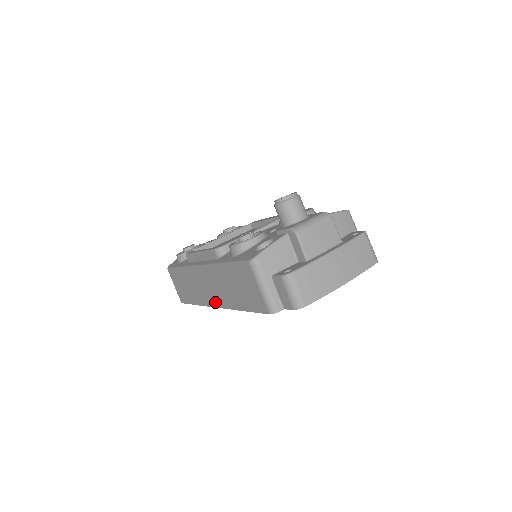
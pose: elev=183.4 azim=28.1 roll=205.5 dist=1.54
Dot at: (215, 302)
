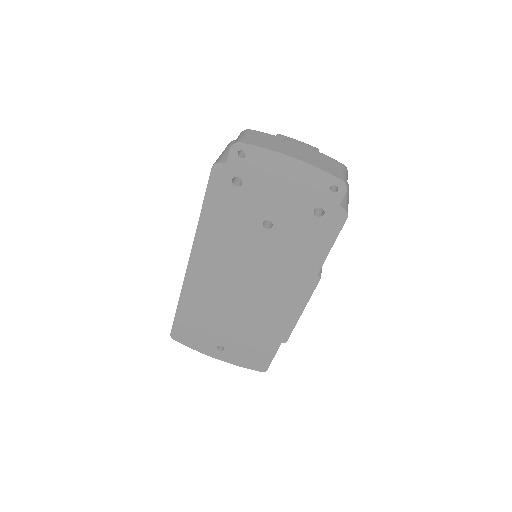
Dot at: occluded
